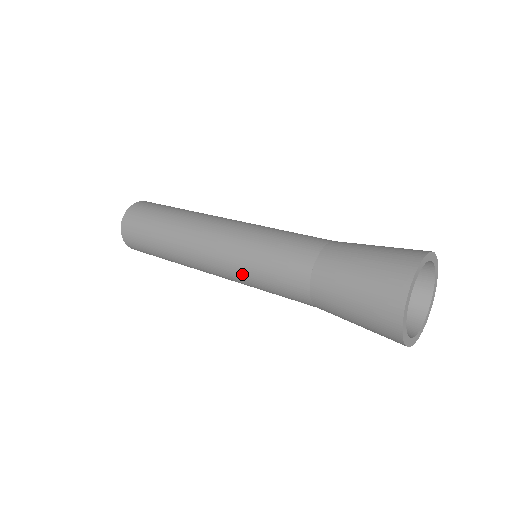
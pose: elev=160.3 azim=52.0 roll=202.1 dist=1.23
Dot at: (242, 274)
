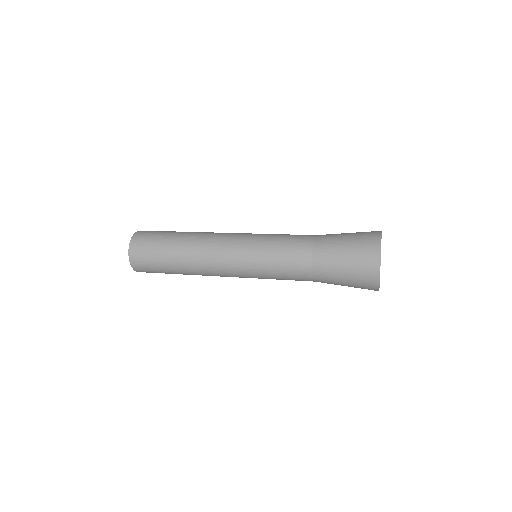
Dot at: (255, 267)
